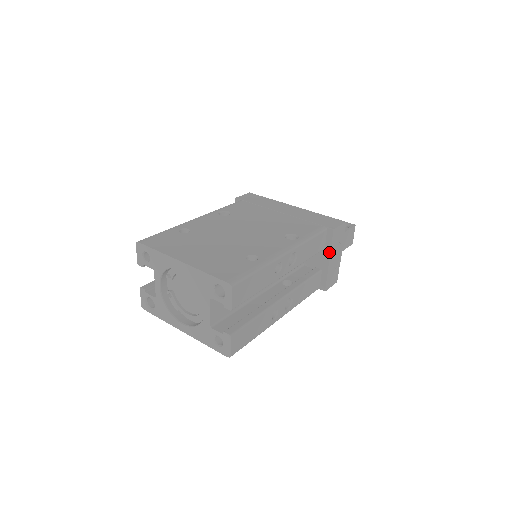
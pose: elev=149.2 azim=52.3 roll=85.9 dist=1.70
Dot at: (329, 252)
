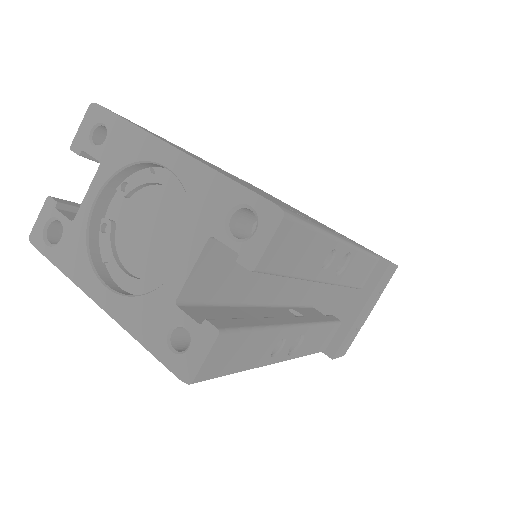
Dot at: (367, 296)
